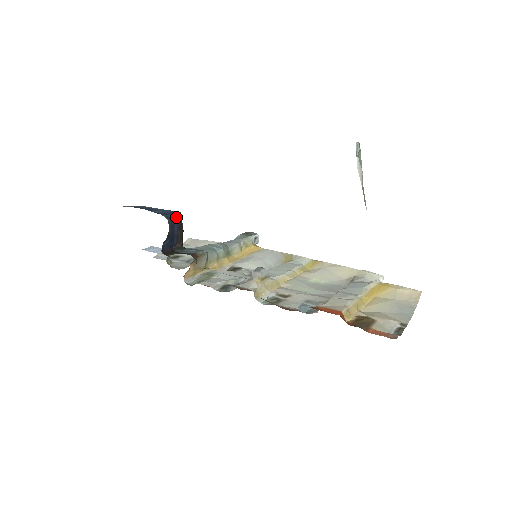
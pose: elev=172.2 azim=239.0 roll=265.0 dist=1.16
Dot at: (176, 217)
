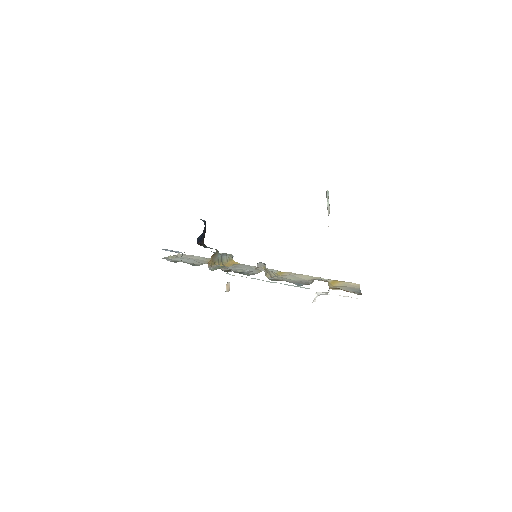
Dot at: (204, 222)
